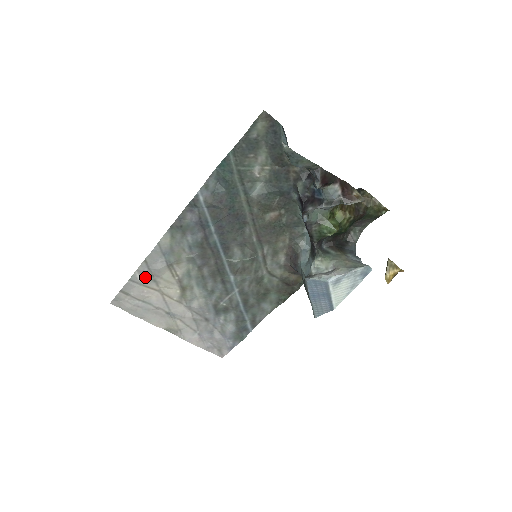
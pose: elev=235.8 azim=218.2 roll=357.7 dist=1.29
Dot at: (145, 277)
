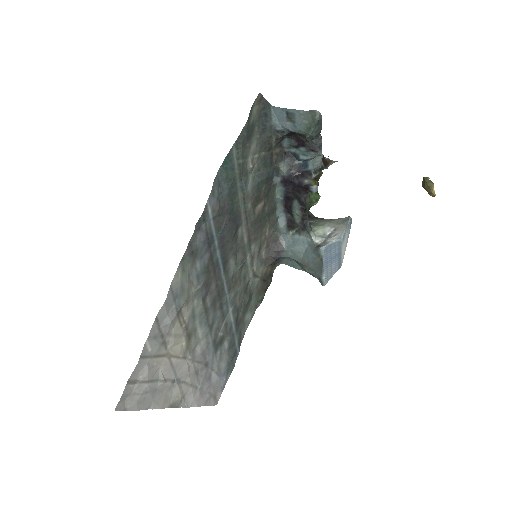
Dot at: (155, 343)
